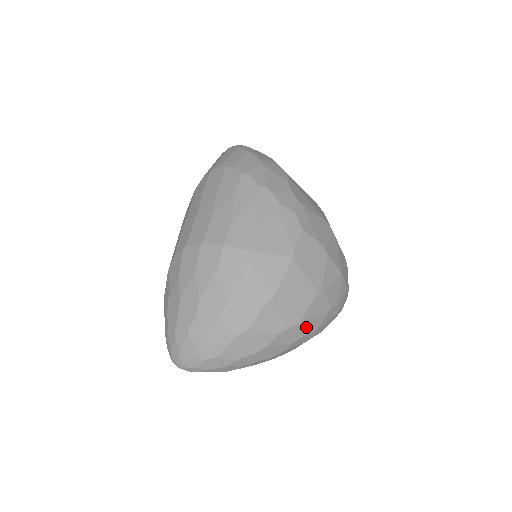
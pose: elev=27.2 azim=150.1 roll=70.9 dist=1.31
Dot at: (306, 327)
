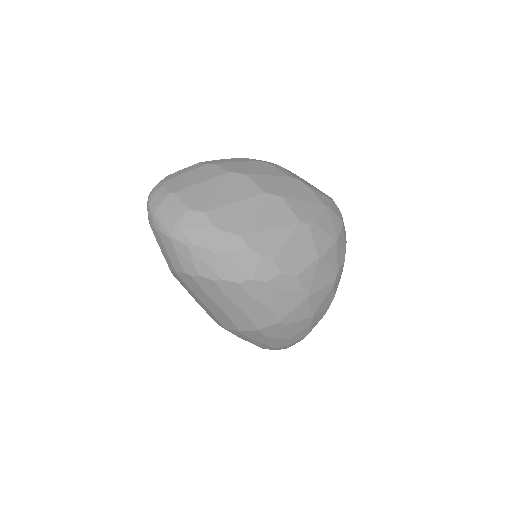
Dot at: (337, 287)
